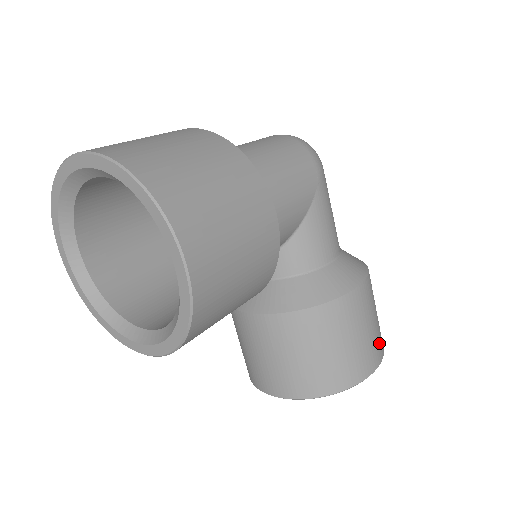
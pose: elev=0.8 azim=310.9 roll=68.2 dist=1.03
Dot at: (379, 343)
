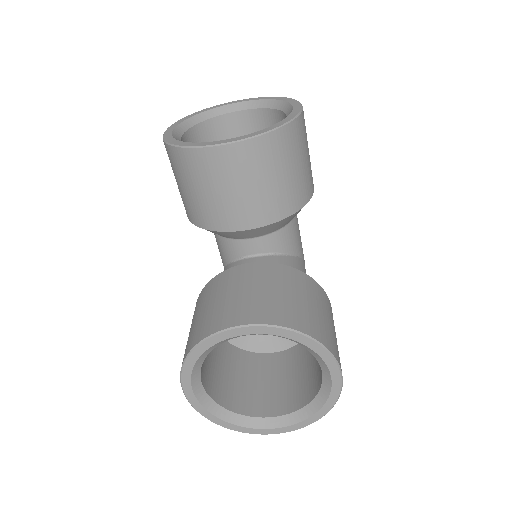
Dot at: occluded
